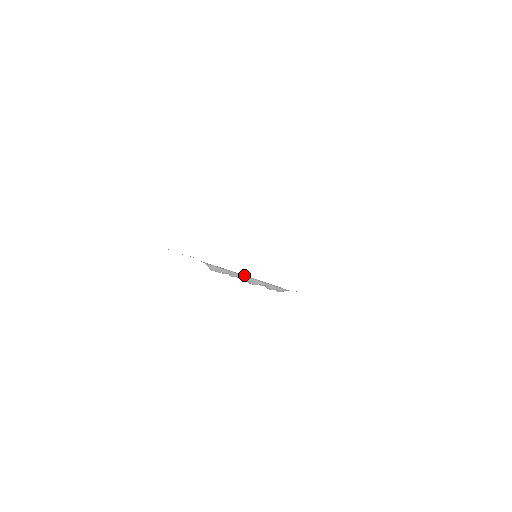
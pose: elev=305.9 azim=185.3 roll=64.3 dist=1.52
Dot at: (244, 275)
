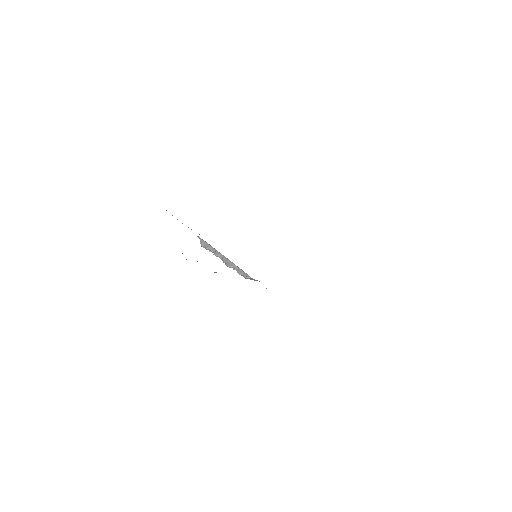
Dot at: occluded
